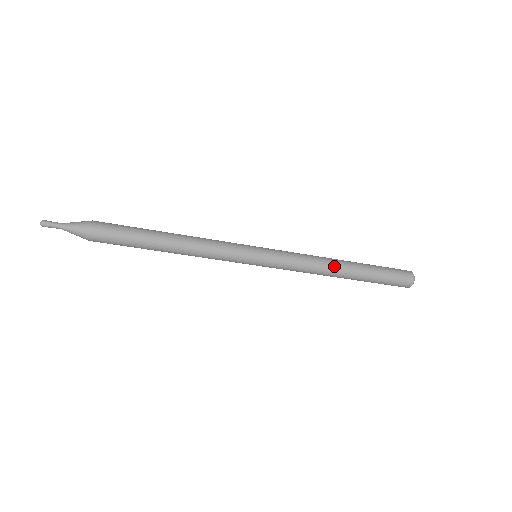
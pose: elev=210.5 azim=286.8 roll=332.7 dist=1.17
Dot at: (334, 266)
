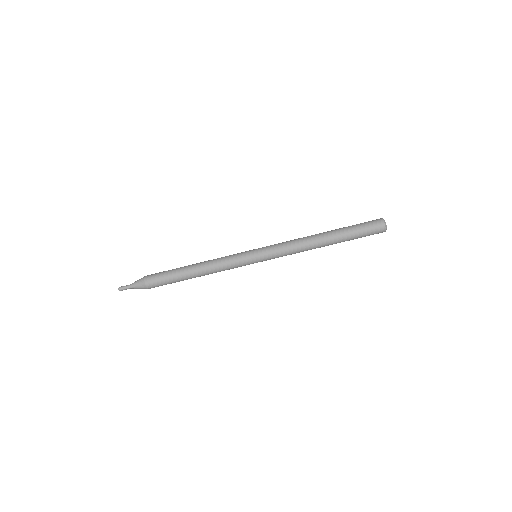
Dot at: (313, 237)
